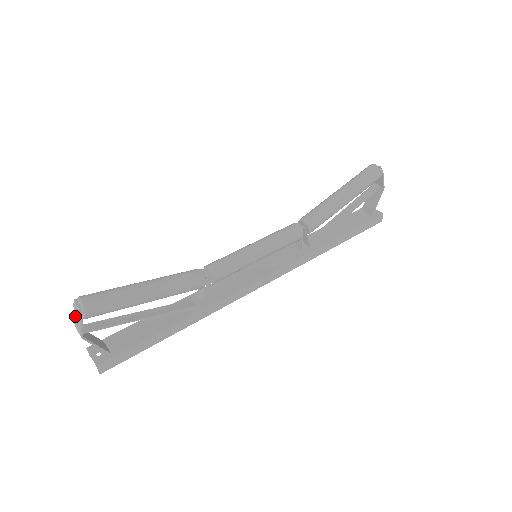
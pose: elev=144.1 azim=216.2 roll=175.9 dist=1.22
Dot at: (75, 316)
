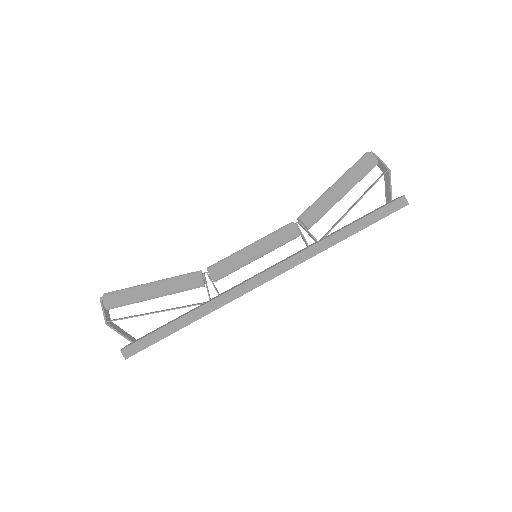
Dot at: (106, 311)
